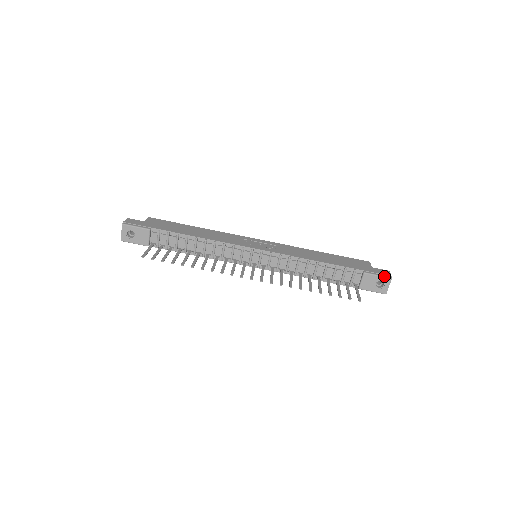
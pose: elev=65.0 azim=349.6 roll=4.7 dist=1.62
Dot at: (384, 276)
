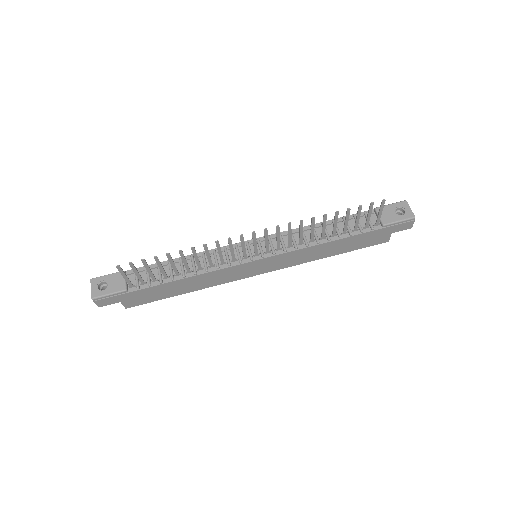
Dot at: (397, 202)
